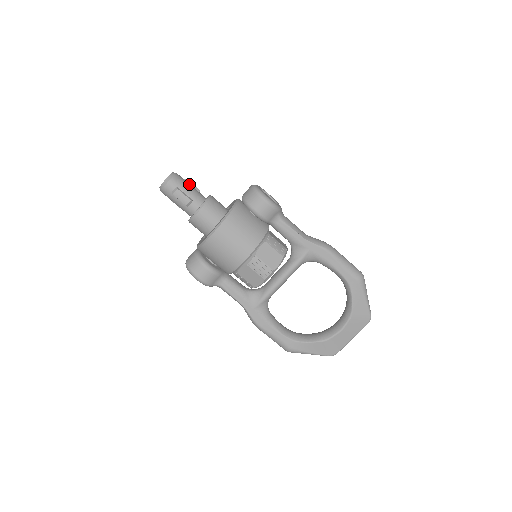
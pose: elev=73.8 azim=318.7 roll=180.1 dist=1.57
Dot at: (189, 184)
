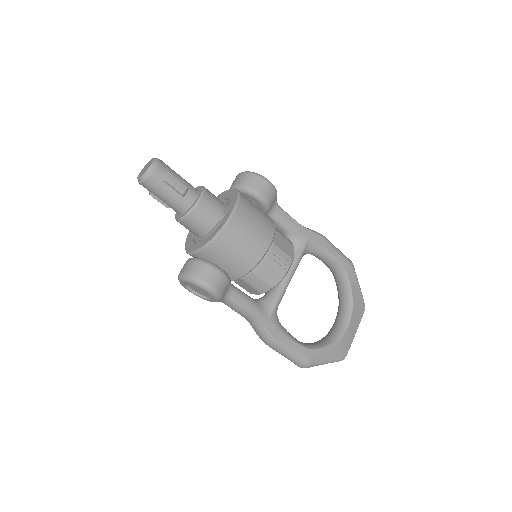
Dot at: occluded
